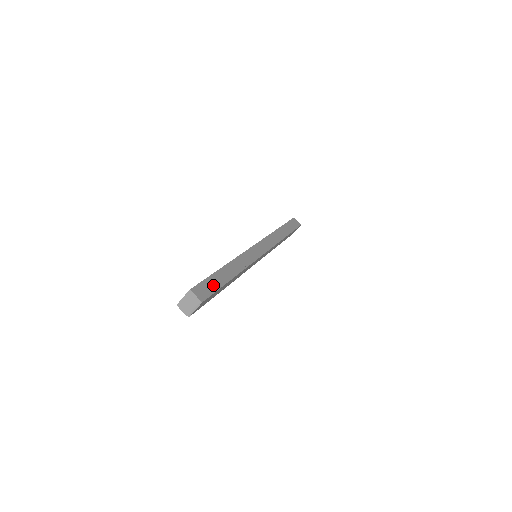
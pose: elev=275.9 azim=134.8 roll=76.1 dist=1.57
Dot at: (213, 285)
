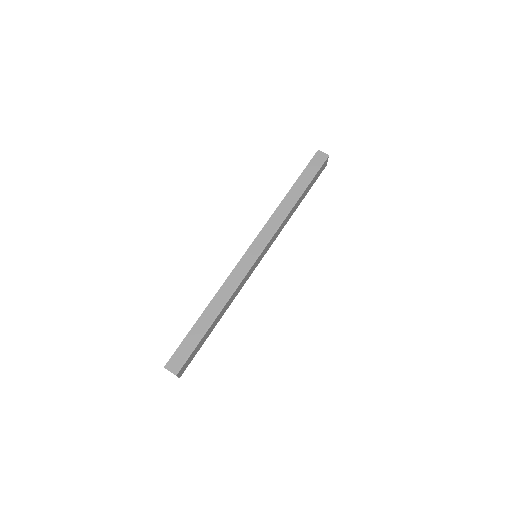
Dot at: (189, 347)
